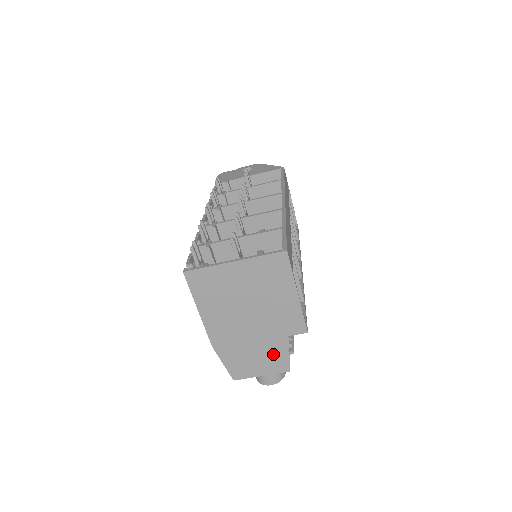
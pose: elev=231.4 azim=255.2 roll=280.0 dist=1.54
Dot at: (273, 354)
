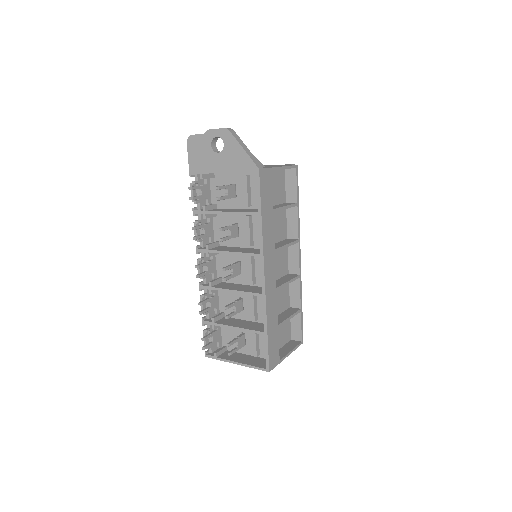
Dot at: occluded
